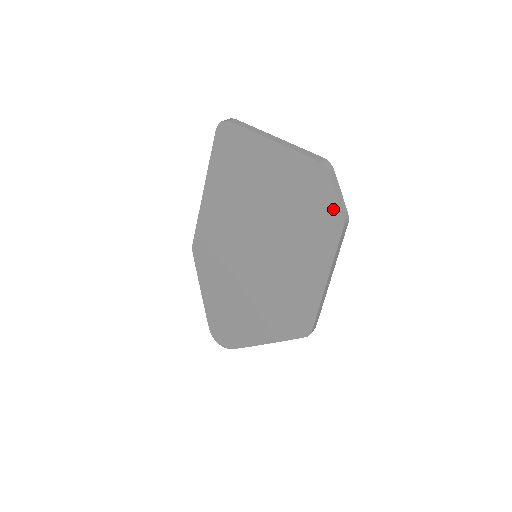
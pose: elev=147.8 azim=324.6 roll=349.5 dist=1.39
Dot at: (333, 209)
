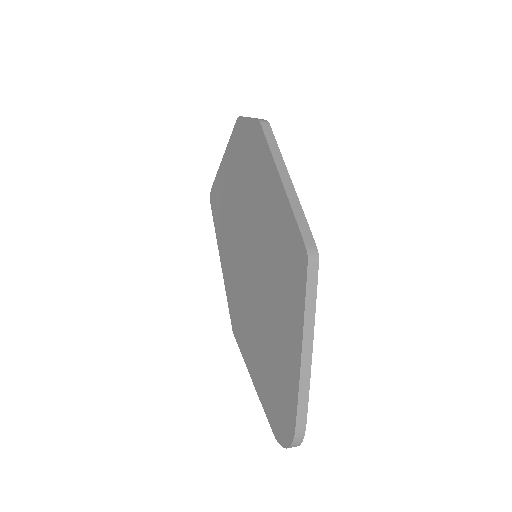
Dot at: (252, 126)
